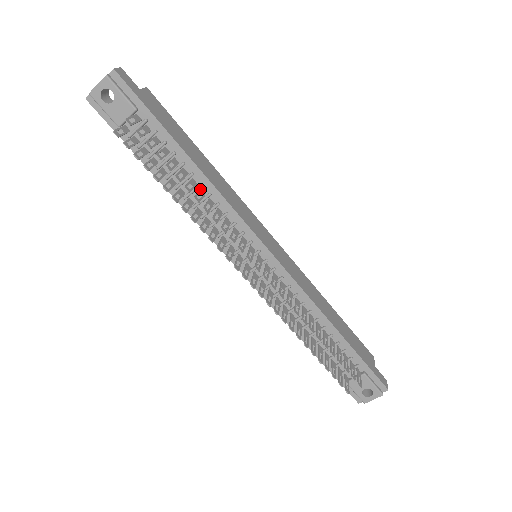
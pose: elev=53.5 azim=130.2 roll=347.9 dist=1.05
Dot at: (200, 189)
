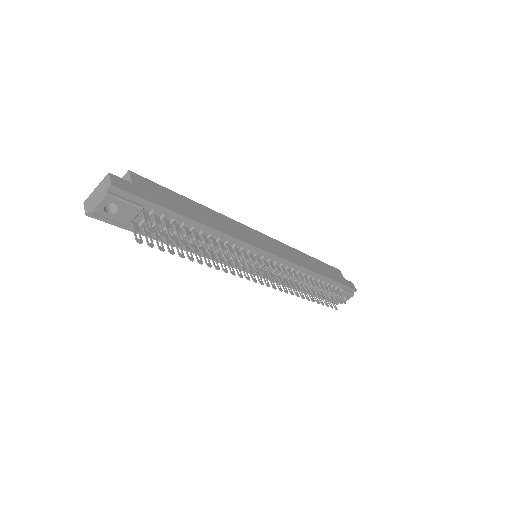
Dot at: (211, 240)
